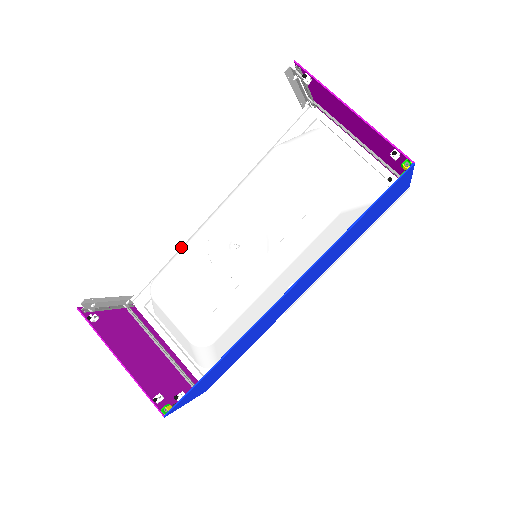
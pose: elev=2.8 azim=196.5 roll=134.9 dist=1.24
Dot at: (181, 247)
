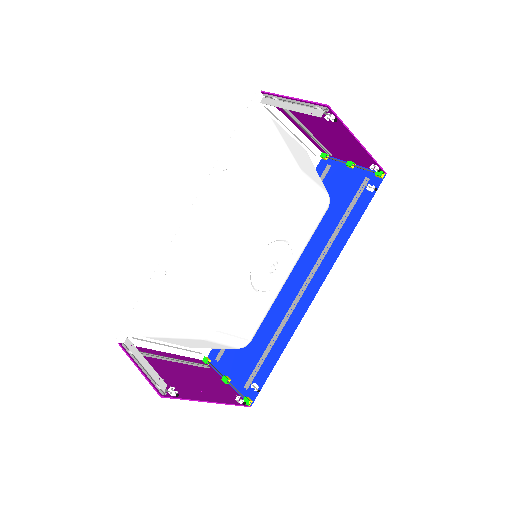
Dot at: (159, 269)
